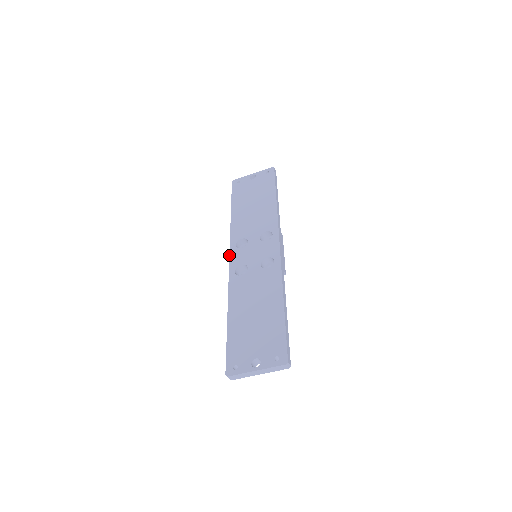
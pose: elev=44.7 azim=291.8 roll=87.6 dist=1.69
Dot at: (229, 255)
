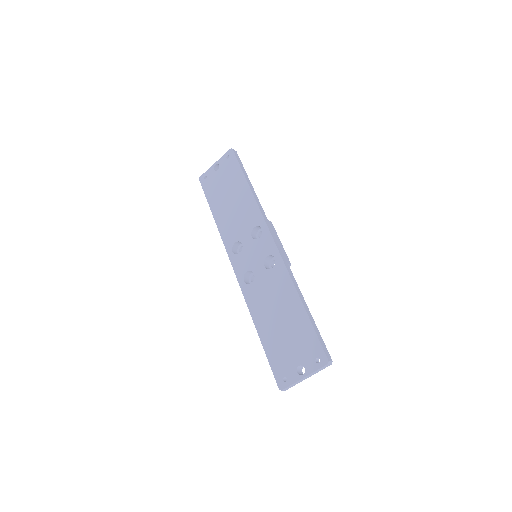
Dot at: occluded
